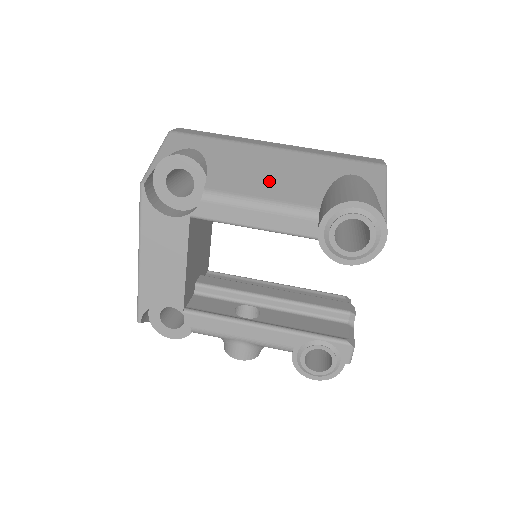
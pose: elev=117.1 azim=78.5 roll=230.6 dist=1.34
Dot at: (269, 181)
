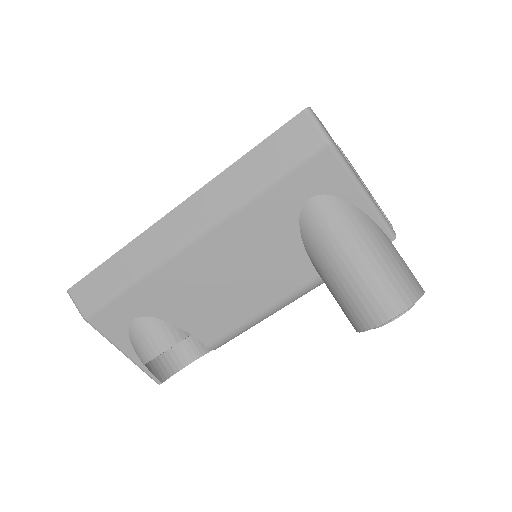
Dot at: (244, 290)
